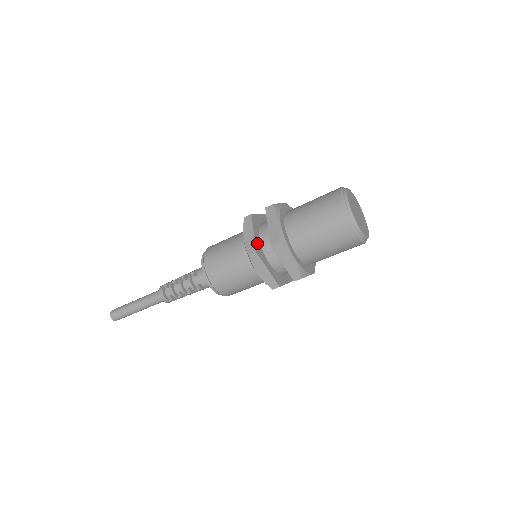
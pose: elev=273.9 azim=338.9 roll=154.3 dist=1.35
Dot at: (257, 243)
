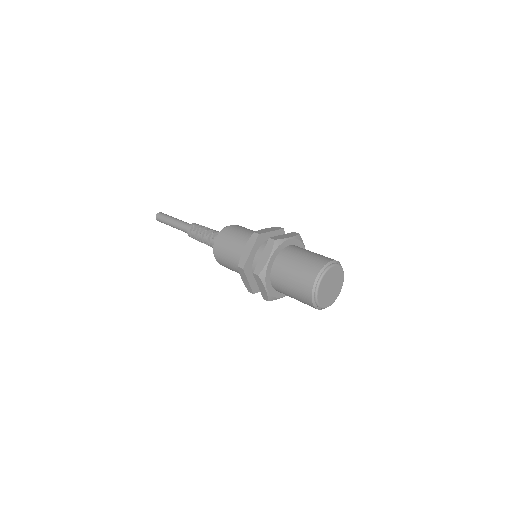
Dot at: (249, 260)
